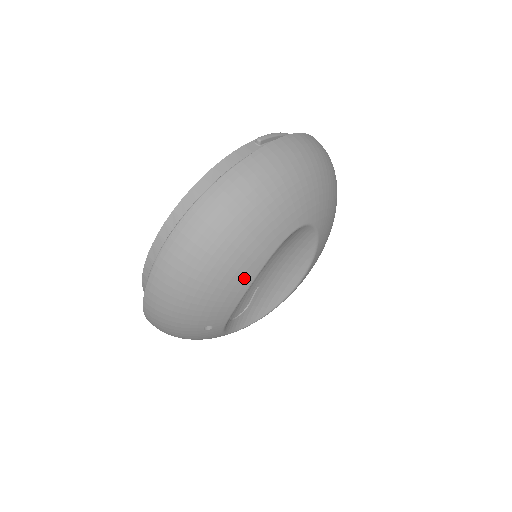
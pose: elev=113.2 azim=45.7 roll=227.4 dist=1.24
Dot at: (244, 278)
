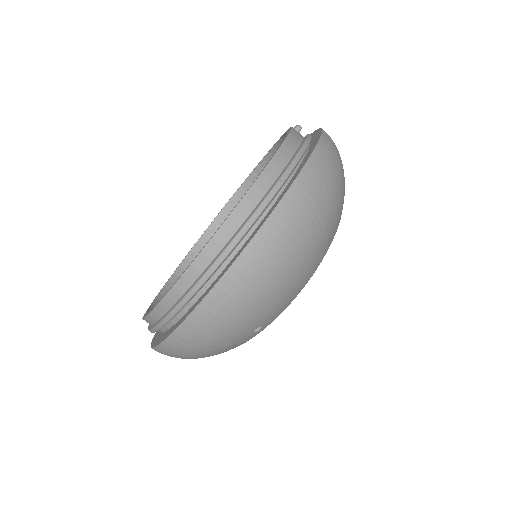
Dot at: (317, 262)
